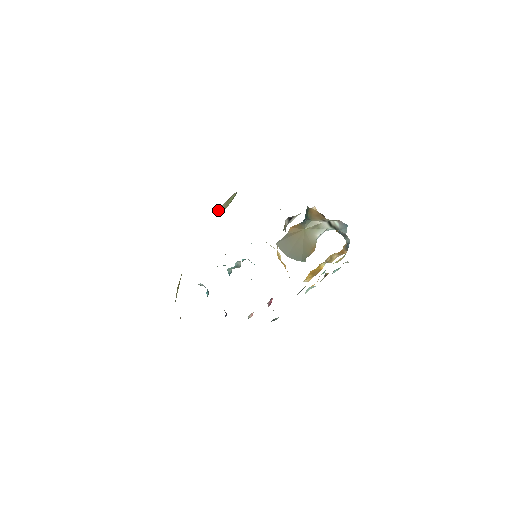
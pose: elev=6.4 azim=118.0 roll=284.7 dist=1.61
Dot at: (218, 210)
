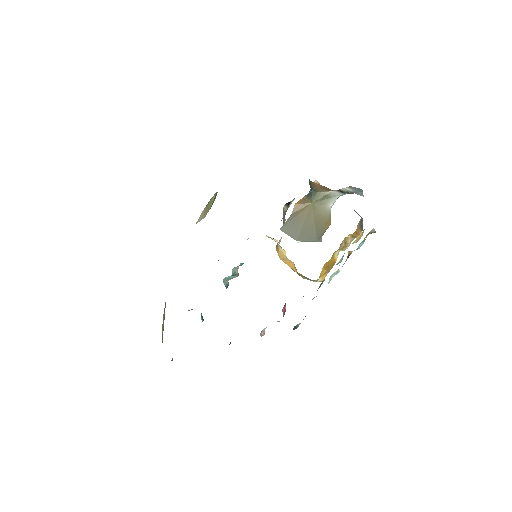
Dot at: occluded
